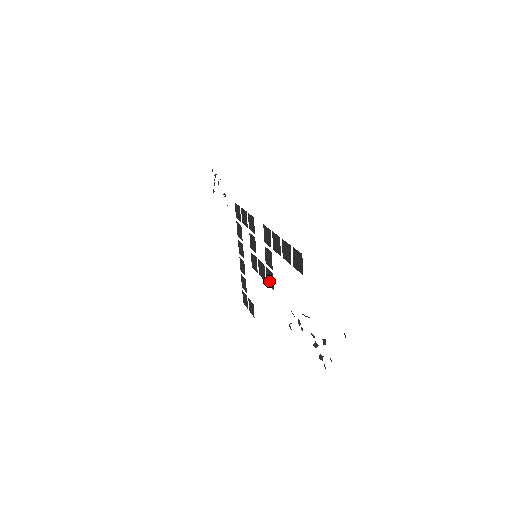
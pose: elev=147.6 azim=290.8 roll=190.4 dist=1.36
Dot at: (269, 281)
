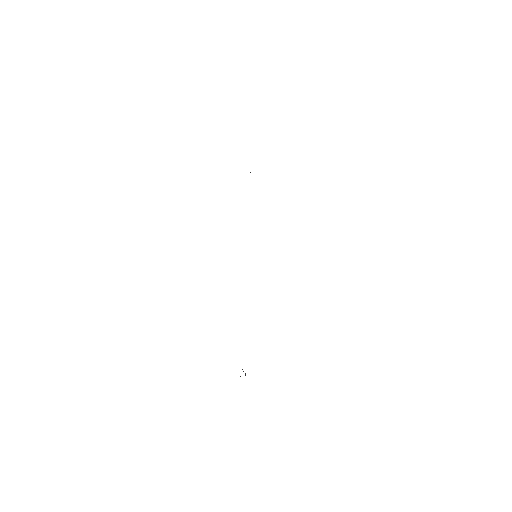
Dot at: occluded
